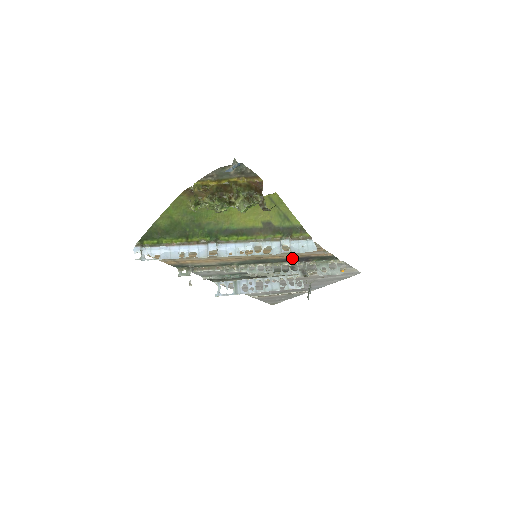
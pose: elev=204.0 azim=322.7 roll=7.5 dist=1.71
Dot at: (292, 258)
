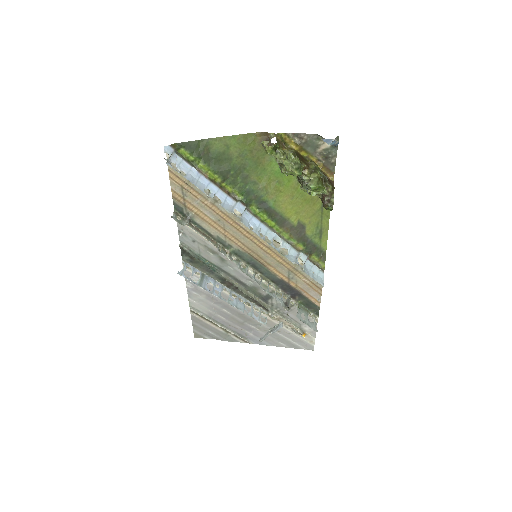
Dot at: (285, 283)
